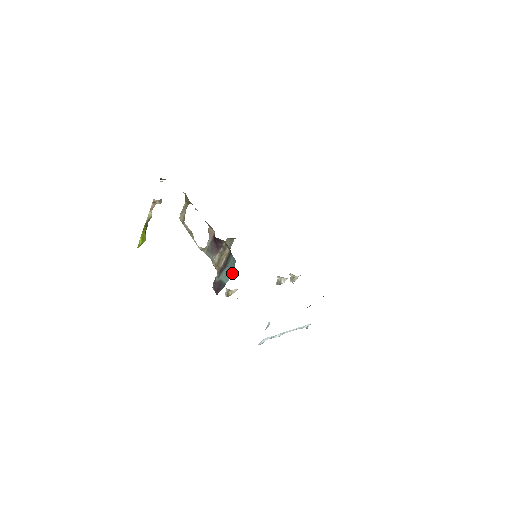
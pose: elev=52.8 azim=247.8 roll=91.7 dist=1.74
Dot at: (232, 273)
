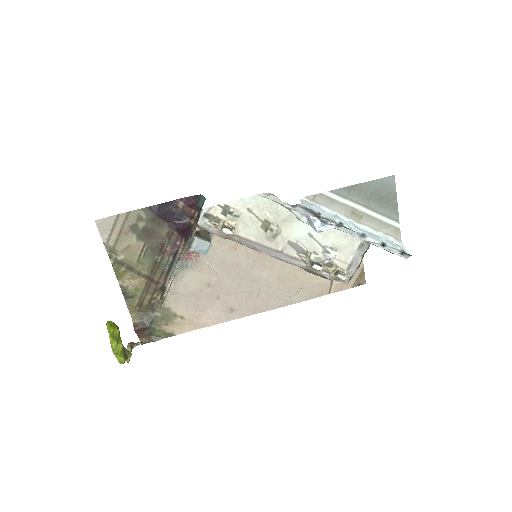
Dot at: (204, 199)
